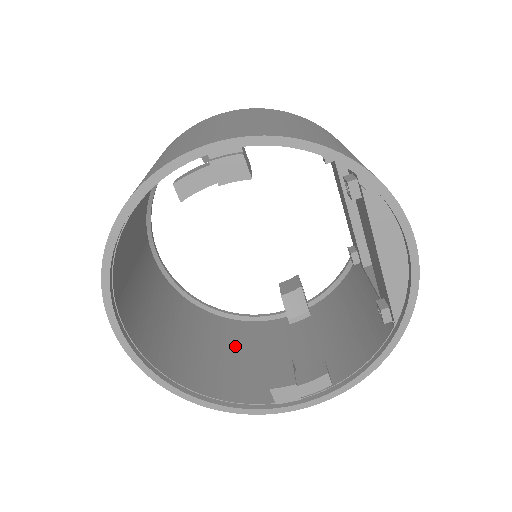
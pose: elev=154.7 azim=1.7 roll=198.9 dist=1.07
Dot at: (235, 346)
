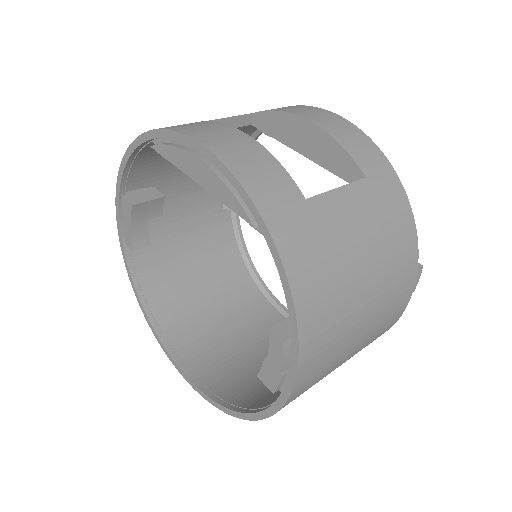
Dot at: occluded
